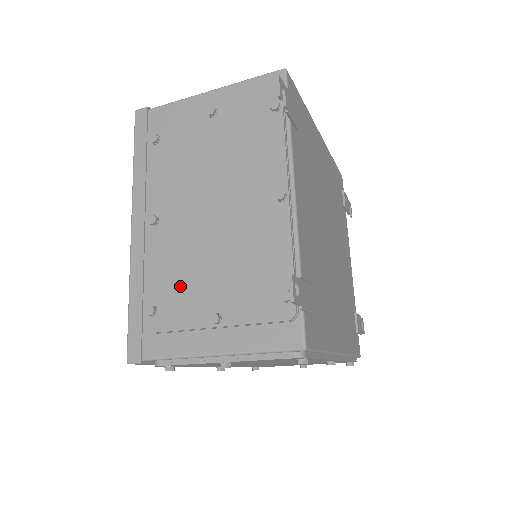
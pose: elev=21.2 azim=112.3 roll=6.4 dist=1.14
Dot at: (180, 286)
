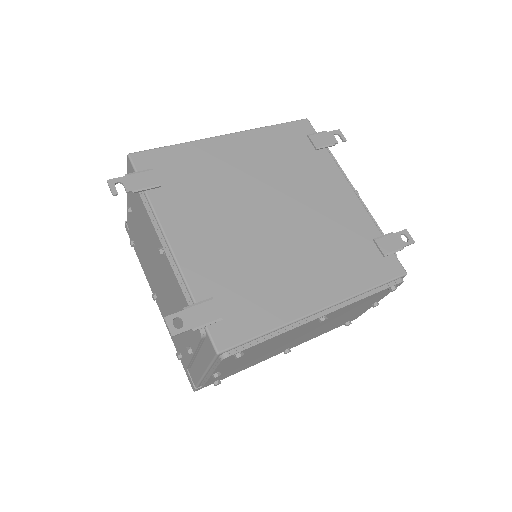
Dot at: occluded
